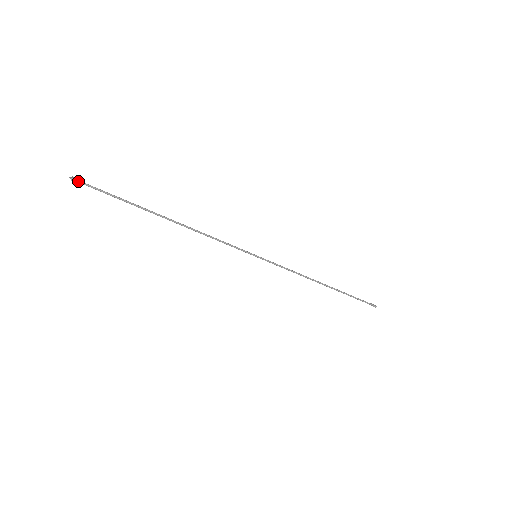
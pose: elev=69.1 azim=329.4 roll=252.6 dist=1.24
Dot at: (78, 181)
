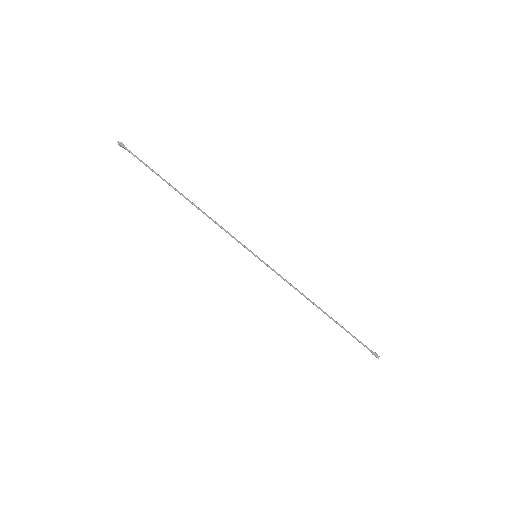
Dot at: (123, 147)
